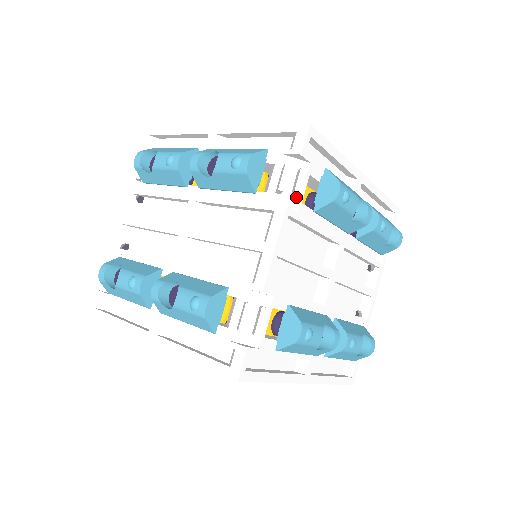
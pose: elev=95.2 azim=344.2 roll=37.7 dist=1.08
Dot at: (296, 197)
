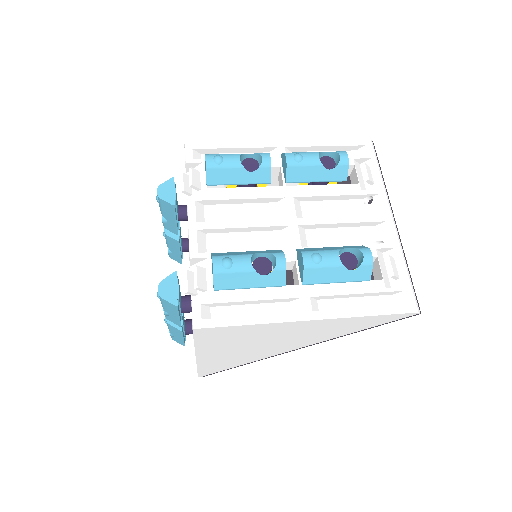
Dot at: (196, 187)
